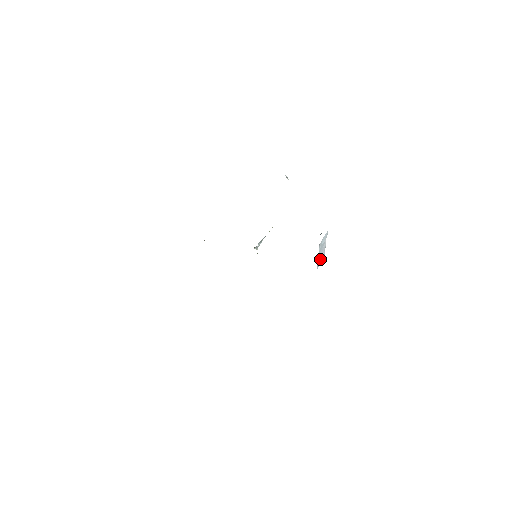
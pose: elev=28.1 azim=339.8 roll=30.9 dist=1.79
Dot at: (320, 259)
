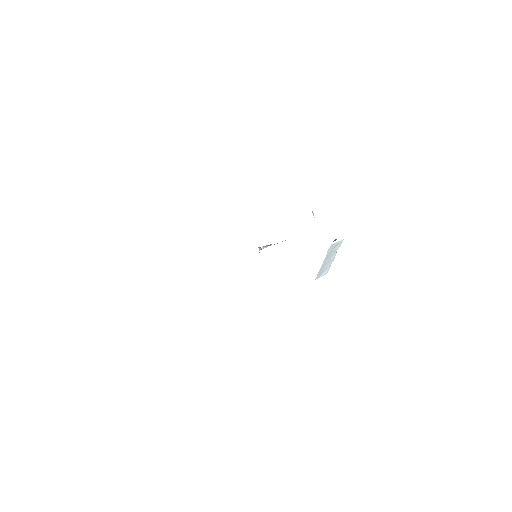
Dot at: (323, 270)
